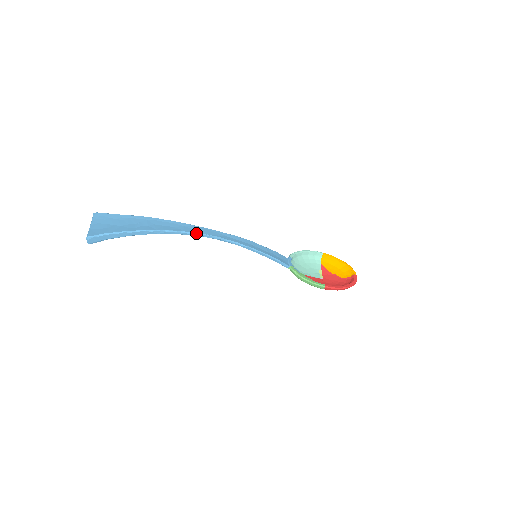
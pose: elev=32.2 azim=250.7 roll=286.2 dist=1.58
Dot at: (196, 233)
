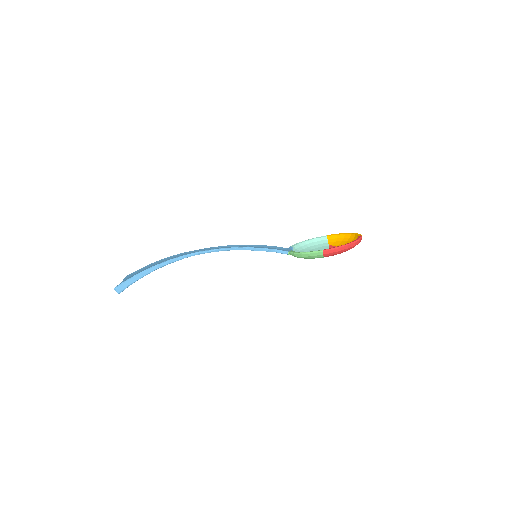
Dot at: (193, 253)
